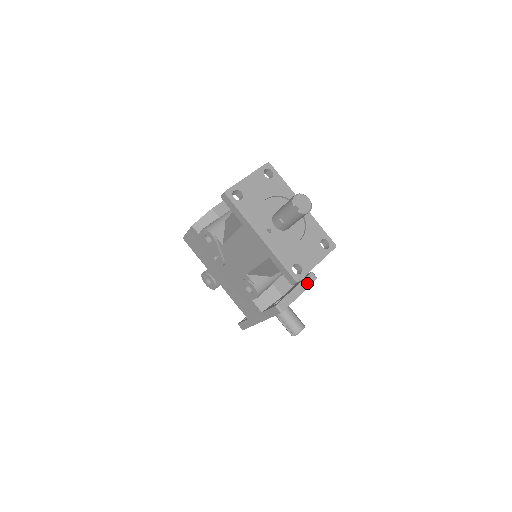
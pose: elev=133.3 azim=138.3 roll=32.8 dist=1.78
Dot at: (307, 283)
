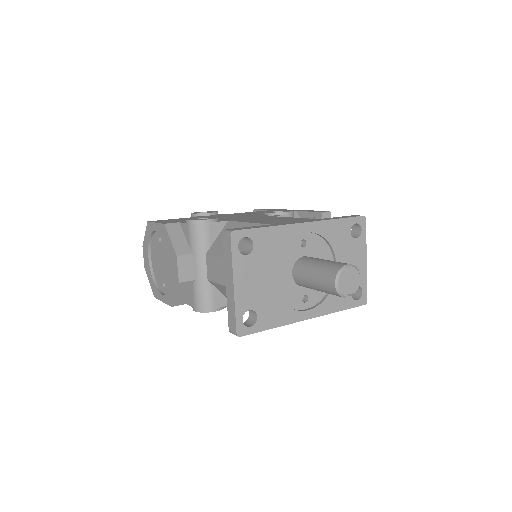
Dot at: occluded
